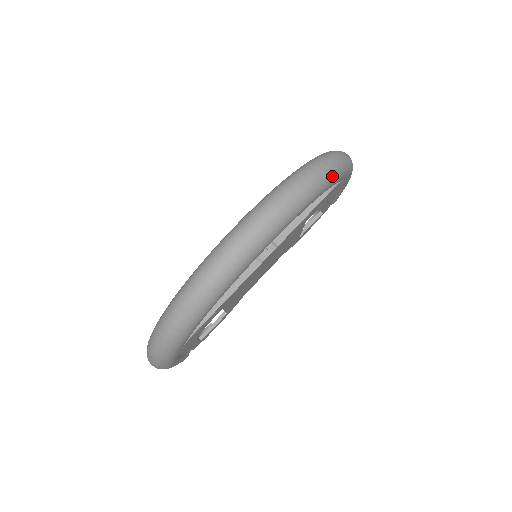
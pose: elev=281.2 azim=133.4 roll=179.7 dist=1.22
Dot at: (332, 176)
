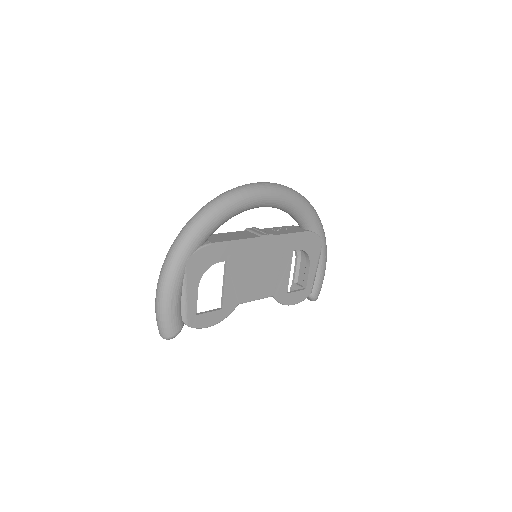
Dot at: (311, 206)
